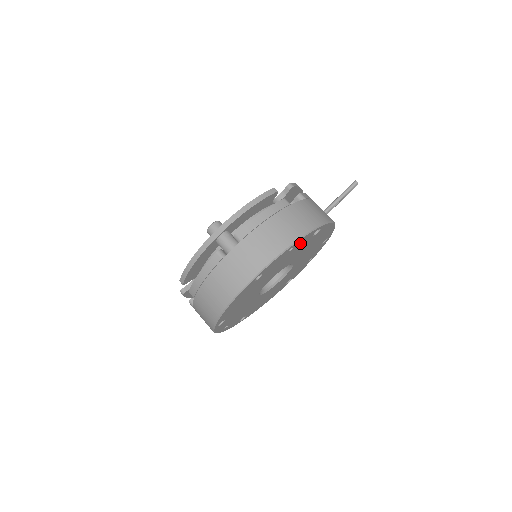
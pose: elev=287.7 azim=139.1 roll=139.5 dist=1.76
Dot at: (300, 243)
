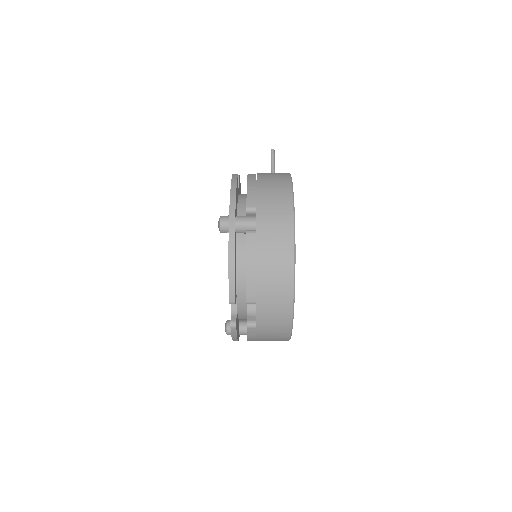
Dot at: occluded
